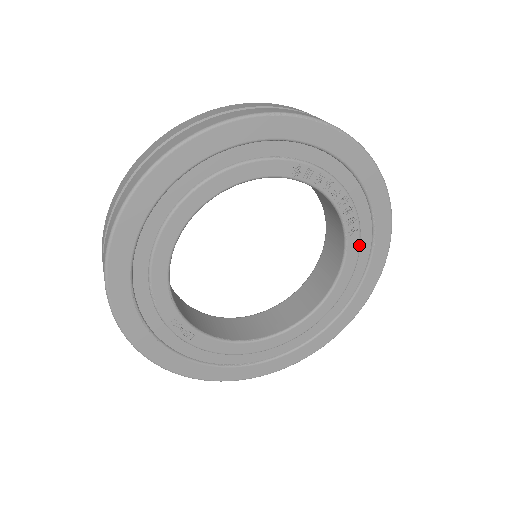
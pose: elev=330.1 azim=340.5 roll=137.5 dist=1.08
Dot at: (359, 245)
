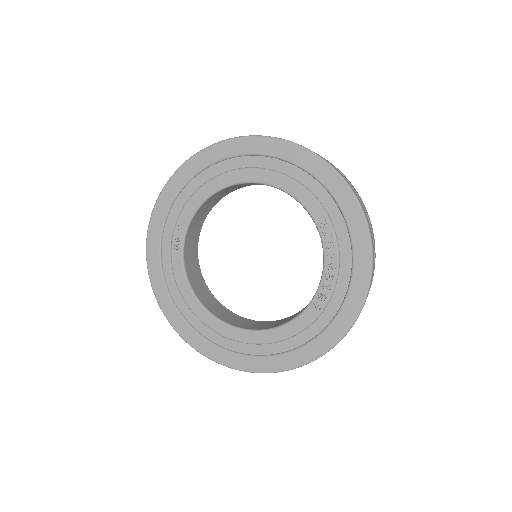
Dot at: (312, 322)
